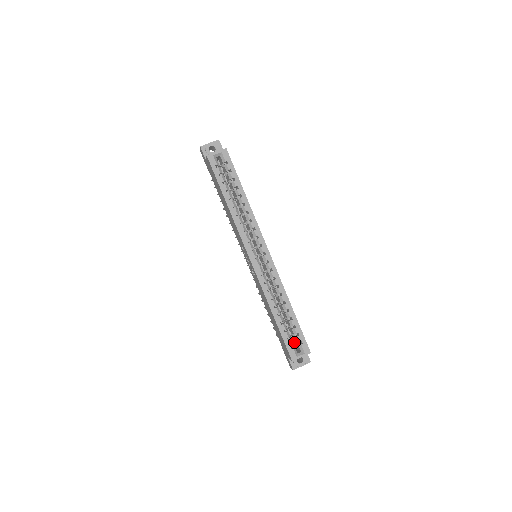
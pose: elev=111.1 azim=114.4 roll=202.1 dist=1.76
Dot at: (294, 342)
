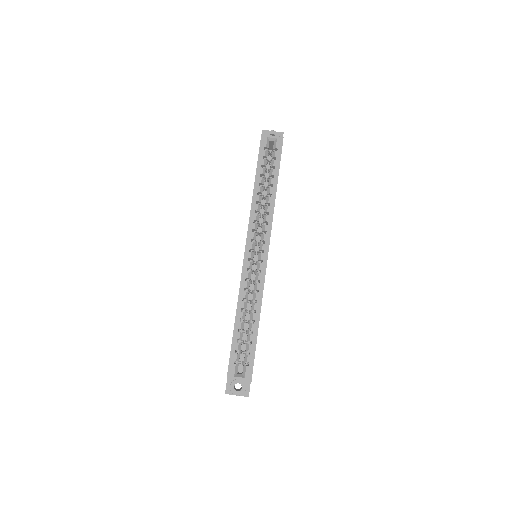
Dot at: (242, 361)
